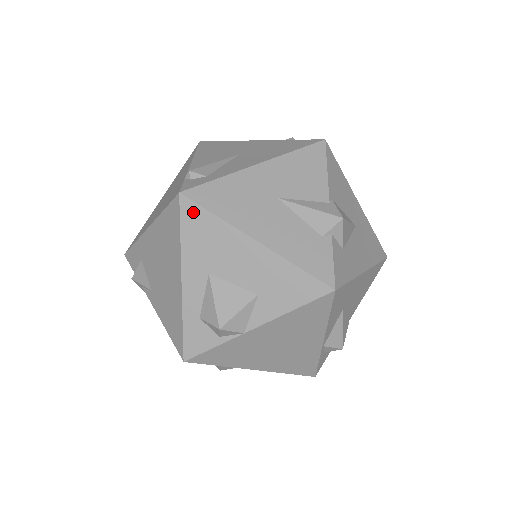
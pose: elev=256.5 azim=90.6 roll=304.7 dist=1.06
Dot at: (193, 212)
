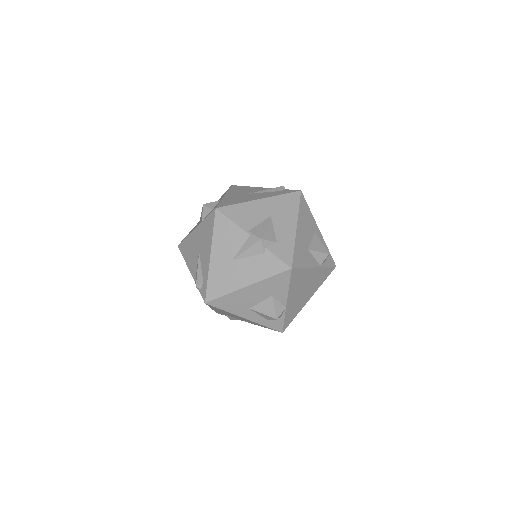
Dot at: (217, 302)
